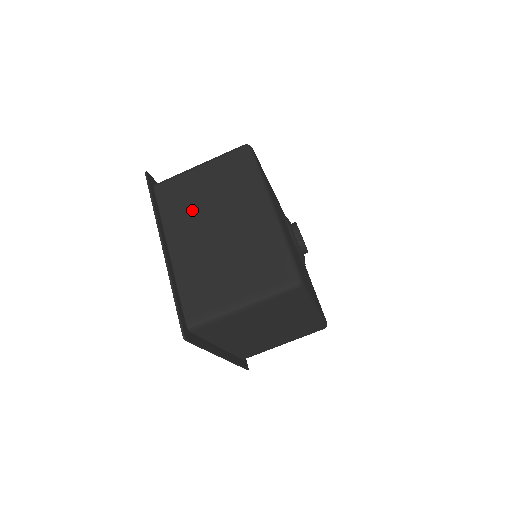
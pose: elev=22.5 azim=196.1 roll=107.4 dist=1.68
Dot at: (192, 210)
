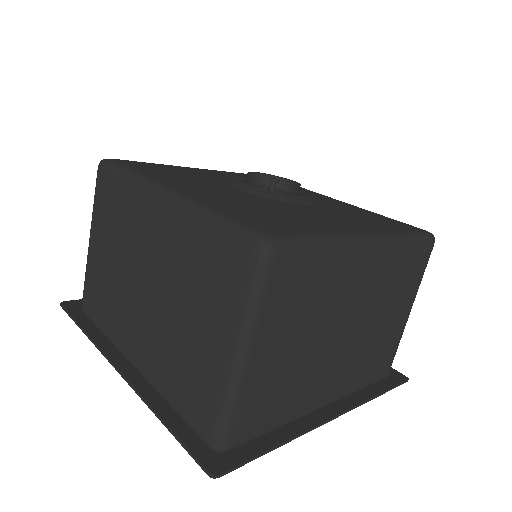
Dot at: (116, 294)
